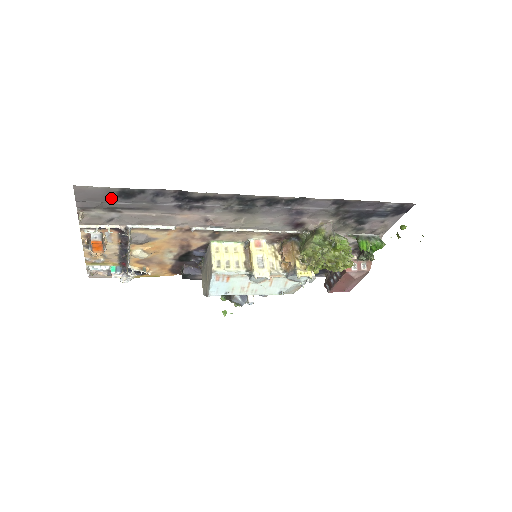
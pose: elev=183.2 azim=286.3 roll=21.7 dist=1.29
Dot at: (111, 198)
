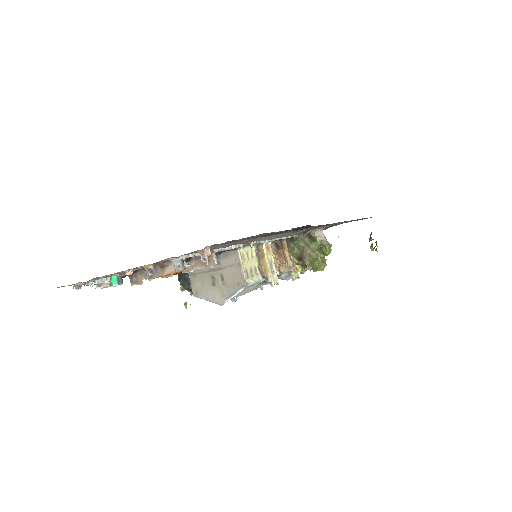
Dot at: (260, 236)
